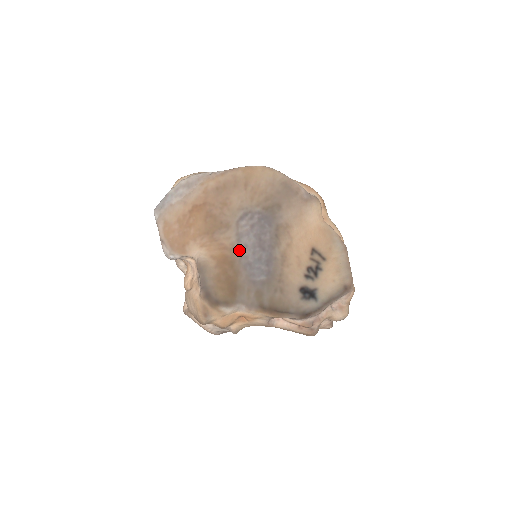
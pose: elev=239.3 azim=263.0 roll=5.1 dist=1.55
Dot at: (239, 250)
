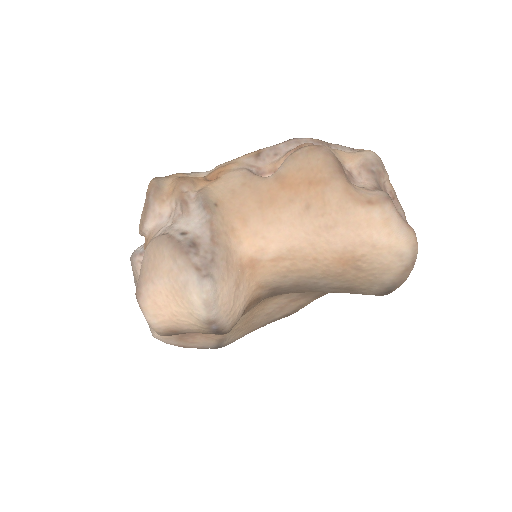
Dot at: occluded
